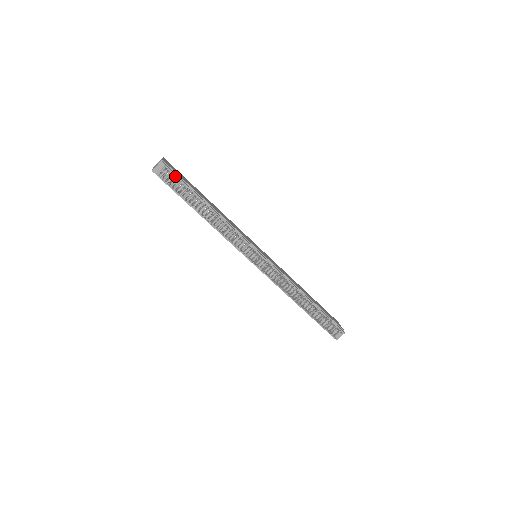
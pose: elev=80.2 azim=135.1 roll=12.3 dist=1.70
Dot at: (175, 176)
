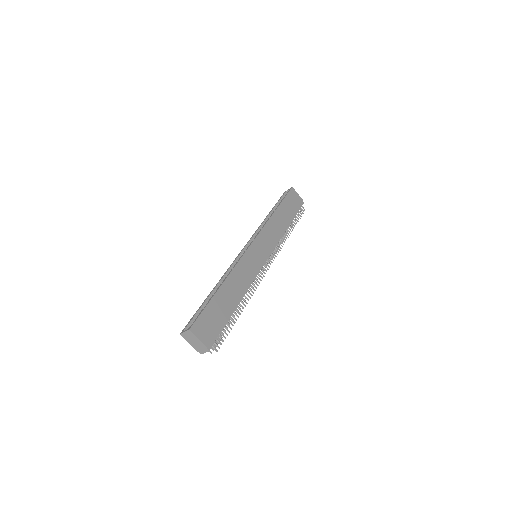
Dot at: (217, 336)
